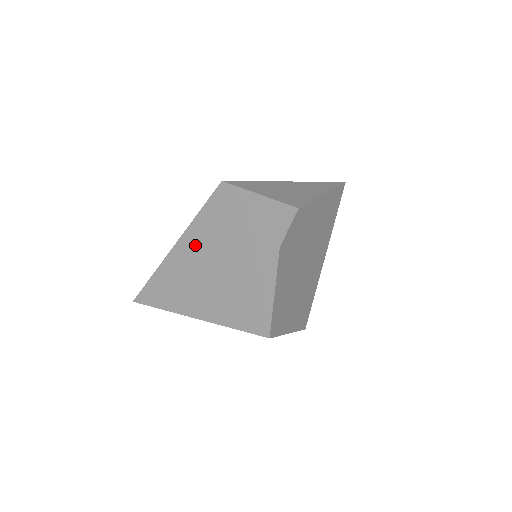
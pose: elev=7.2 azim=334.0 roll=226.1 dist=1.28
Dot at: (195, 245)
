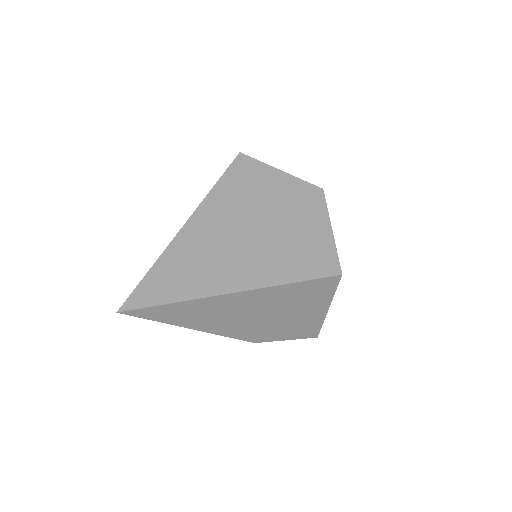
Dot at: (217, 214)
